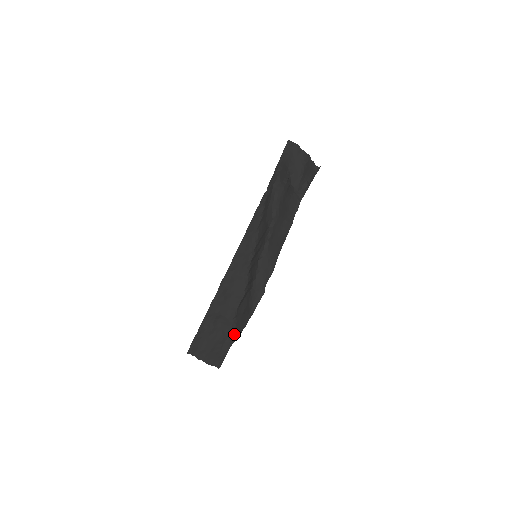
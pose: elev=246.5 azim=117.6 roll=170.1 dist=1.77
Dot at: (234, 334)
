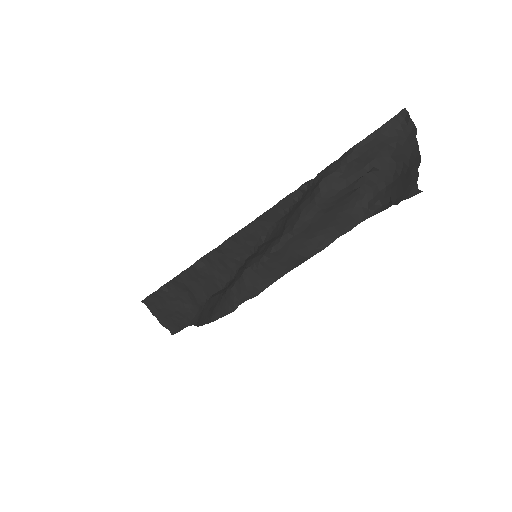
Dot at: (197, 318)
